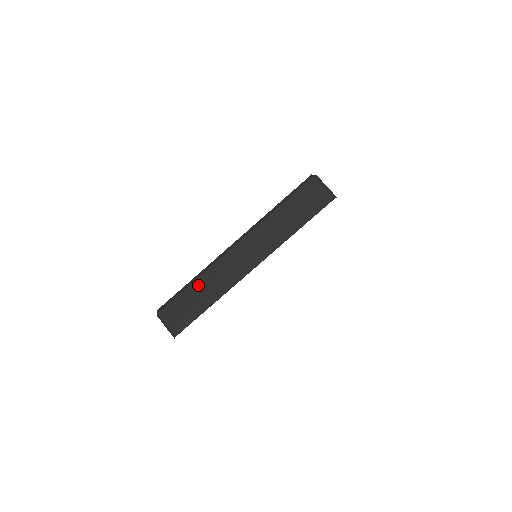
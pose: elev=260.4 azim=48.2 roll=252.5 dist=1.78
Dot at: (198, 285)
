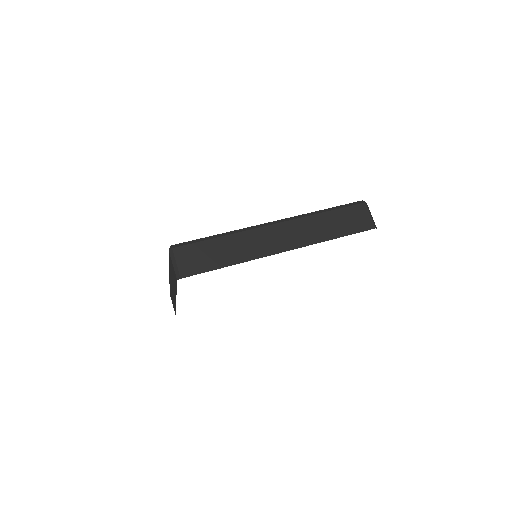
Dot at: (226, 241)
